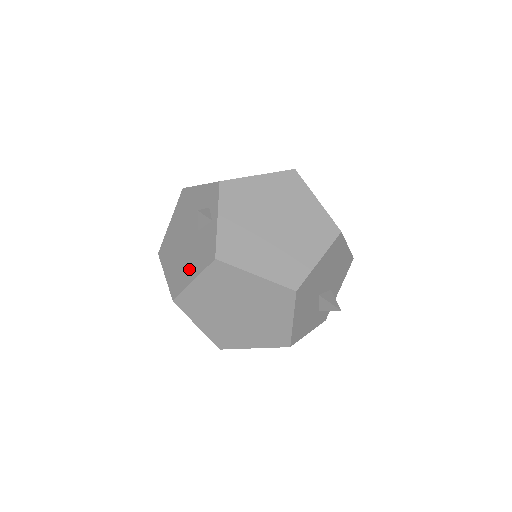
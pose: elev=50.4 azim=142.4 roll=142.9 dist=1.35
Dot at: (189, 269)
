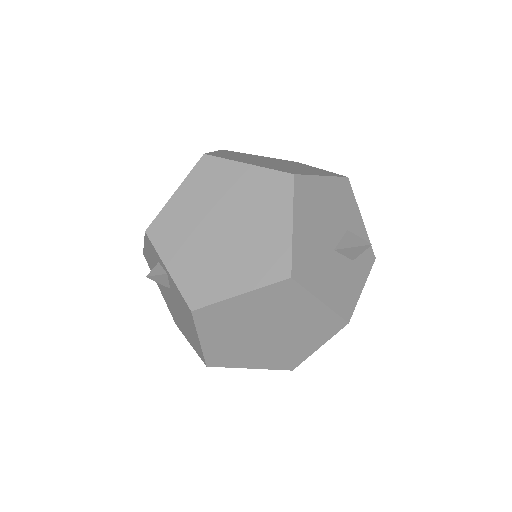
Dot at: (191, 330)
